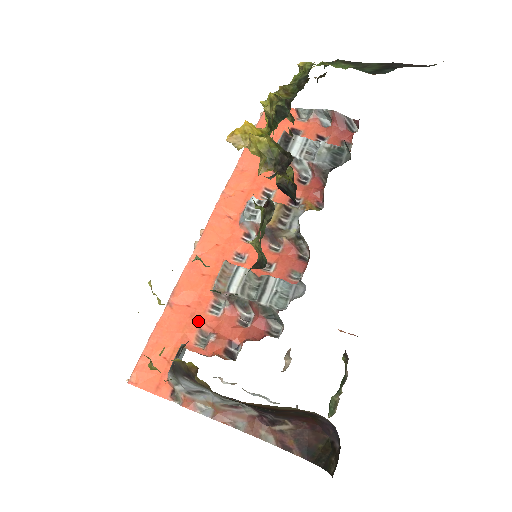
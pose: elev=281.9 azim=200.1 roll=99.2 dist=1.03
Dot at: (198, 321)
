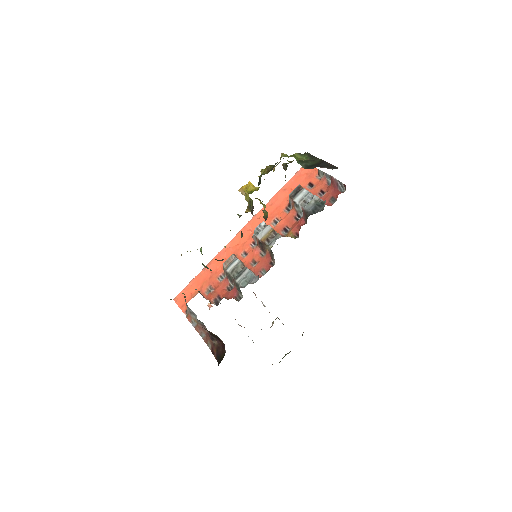
Dot at: (211, 281)
